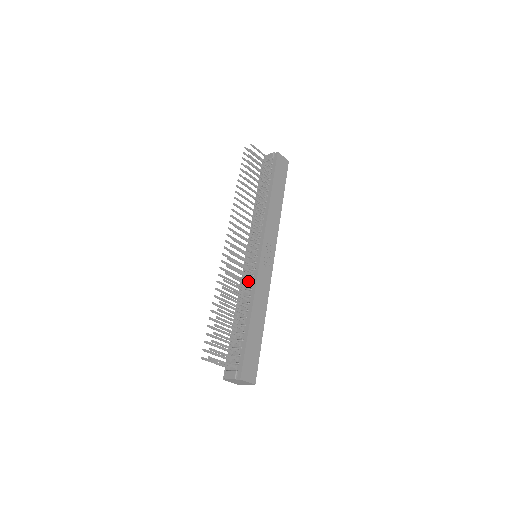
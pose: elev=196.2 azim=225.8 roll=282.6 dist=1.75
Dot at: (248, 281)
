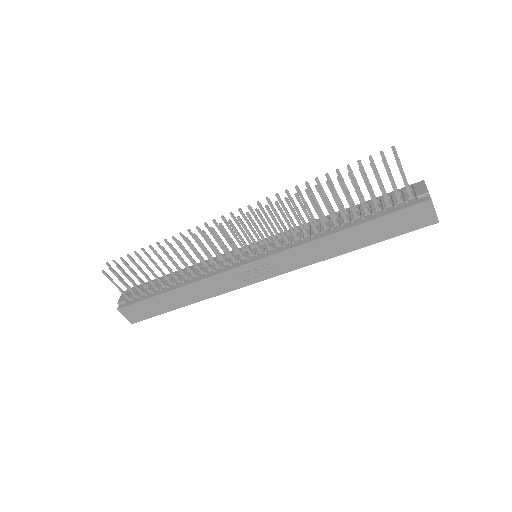
Dot at: (219, 264)
